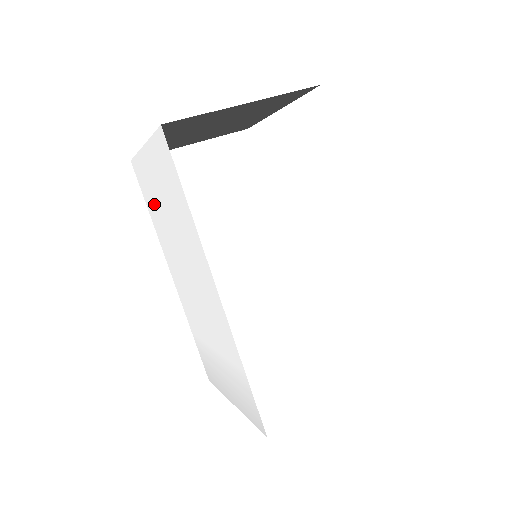
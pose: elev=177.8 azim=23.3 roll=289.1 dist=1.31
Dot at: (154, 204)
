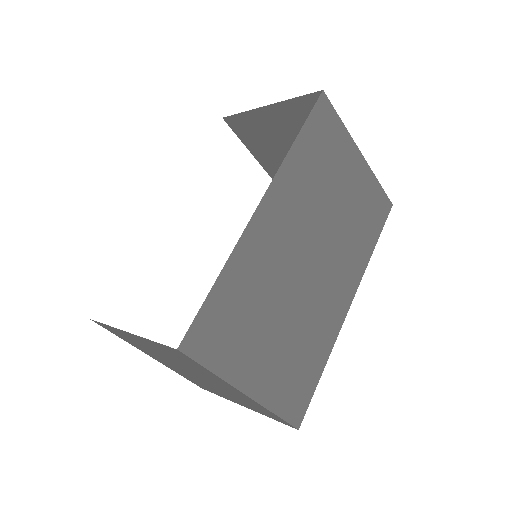
Dot at: occluded
